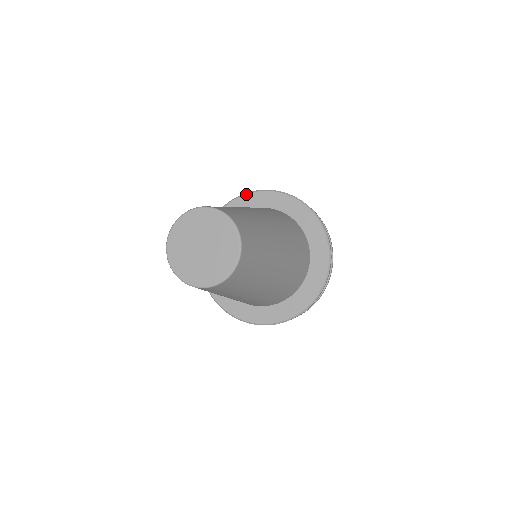
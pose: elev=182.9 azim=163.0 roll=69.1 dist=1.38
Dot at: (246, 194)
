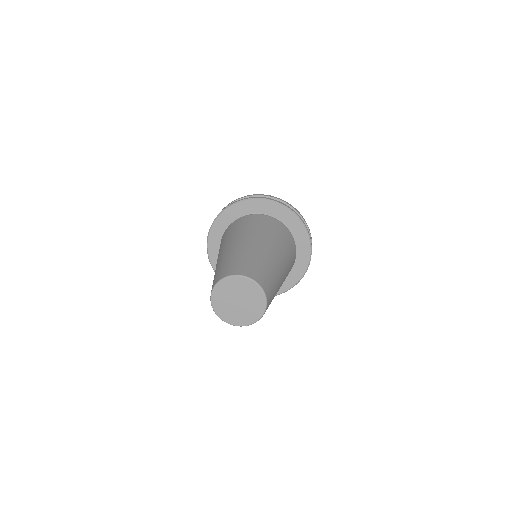
Dot at: (210, 232)
